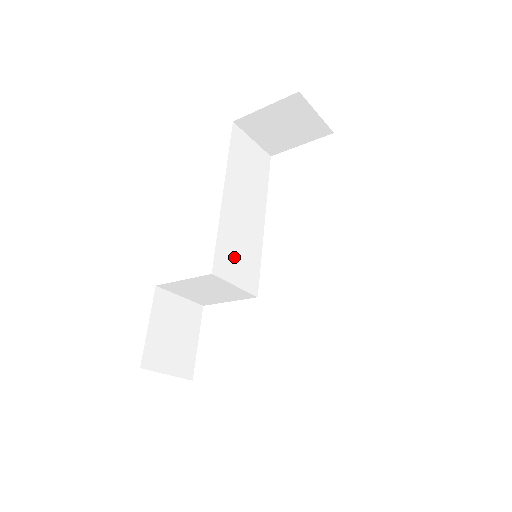
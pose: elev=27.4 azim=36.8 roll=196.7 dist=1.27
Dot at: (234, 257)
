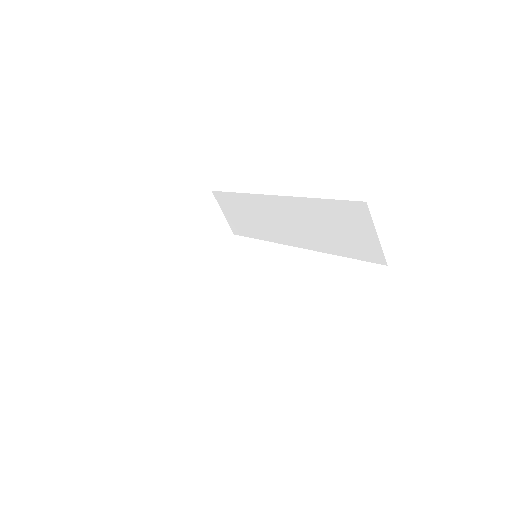
Dot at: occluded
